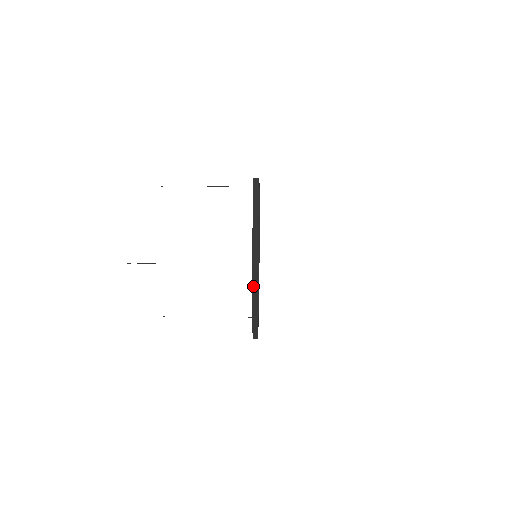
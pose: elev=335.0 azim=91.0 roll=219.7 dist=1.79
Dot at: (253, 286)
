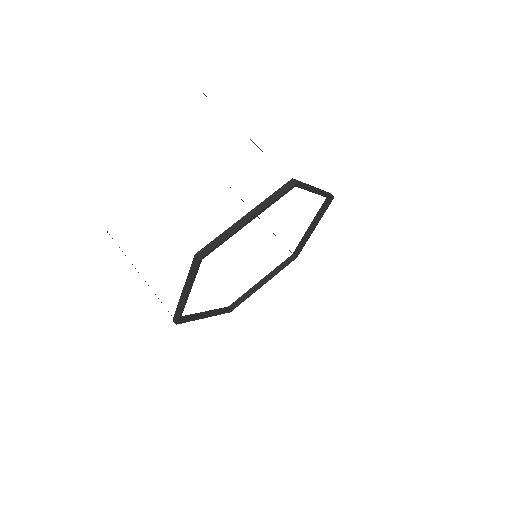
Dot at: occluded
